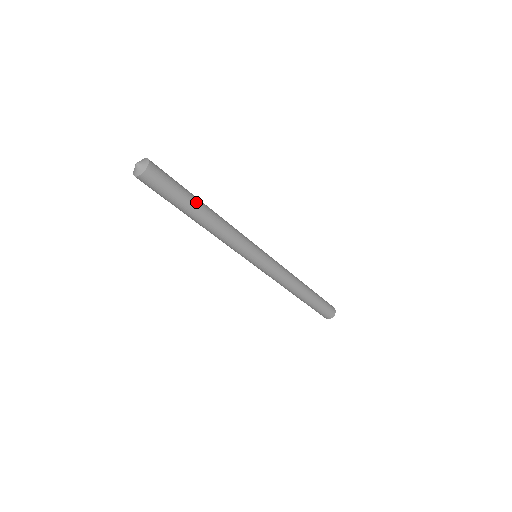
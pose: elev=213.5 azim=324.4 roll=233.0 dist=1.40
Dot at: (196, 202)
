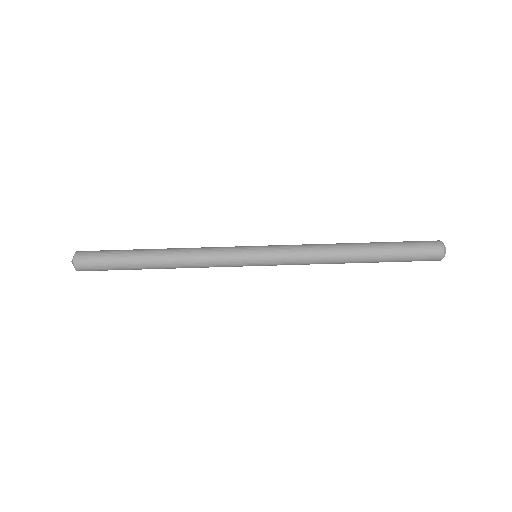
Dot at: (139, 253)
